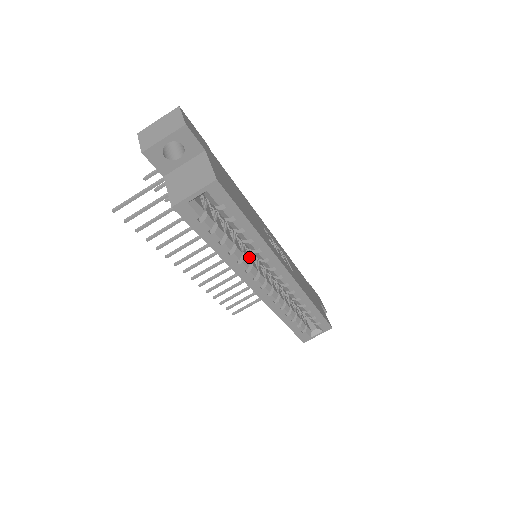
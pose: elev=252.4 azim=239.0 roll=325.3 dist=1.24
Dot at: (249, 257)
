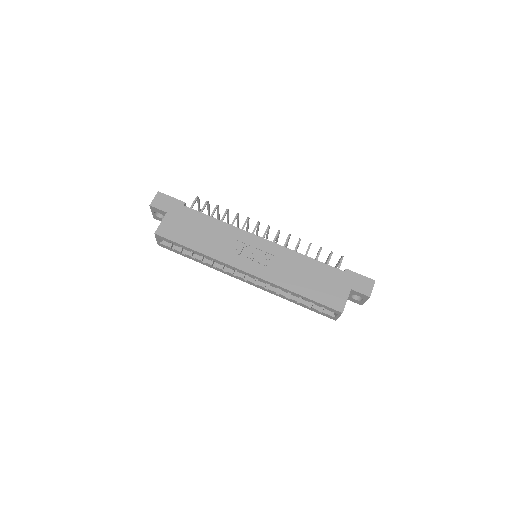
Dot at: occluded
